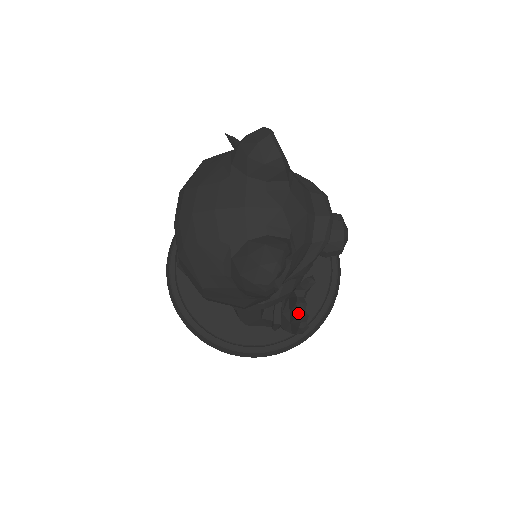
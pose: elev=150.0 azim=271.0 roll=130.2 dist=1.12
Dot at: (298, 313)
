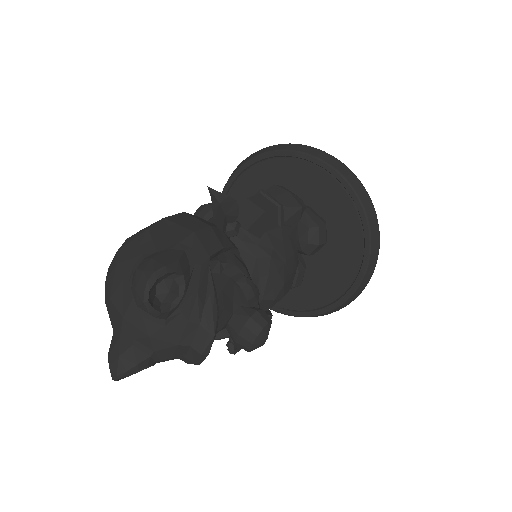
Dot at: (227, 343)
